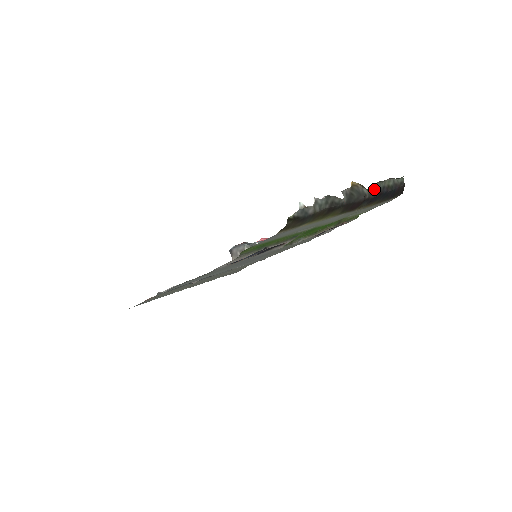
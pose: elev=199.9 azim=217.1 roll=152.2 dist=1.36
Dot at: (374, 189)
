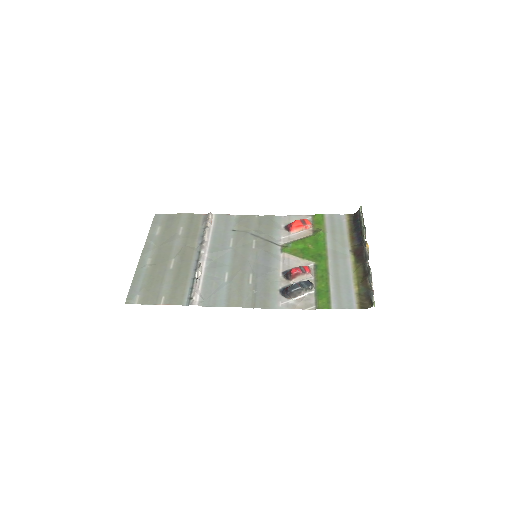
Dot at: (363, 235)
